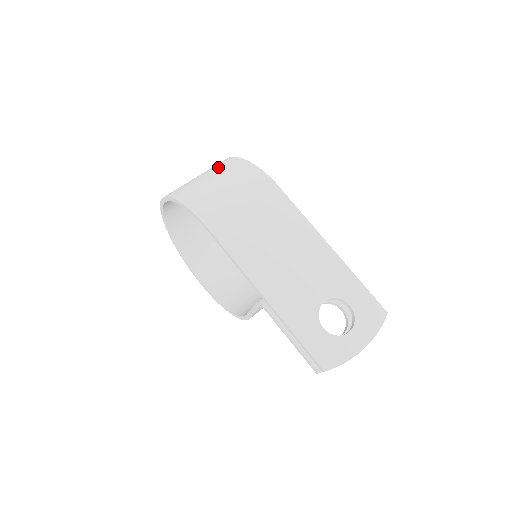
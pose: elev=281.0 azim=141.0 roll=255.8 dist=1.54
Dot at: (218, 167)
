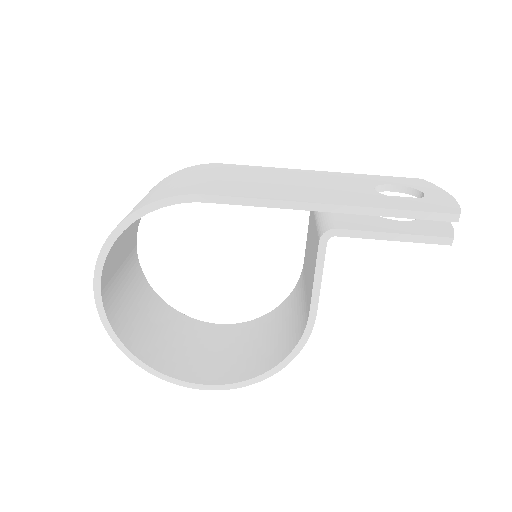
Dot at: occluded
